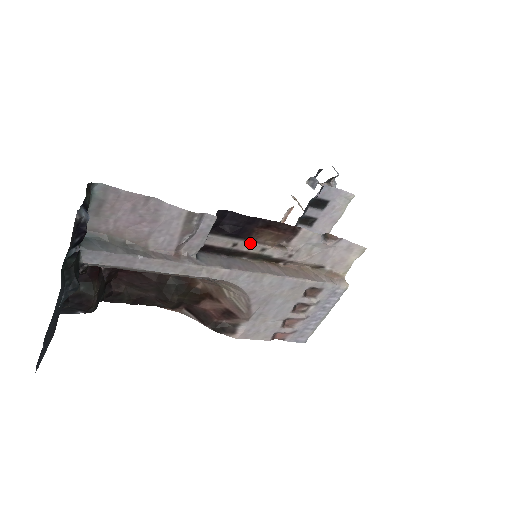
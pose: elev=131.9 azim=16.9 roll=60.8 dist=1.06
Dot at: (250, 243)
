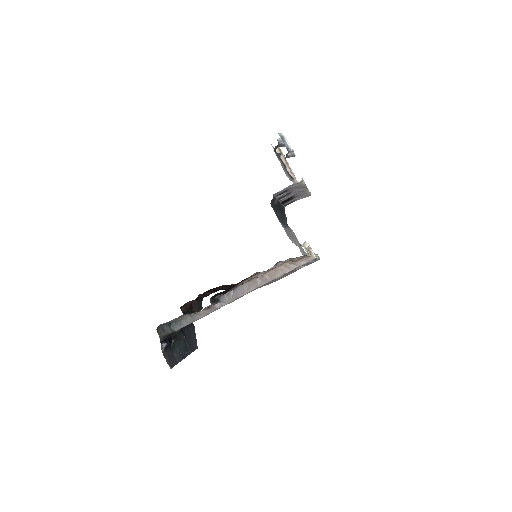
Dot at: (239, 285)
